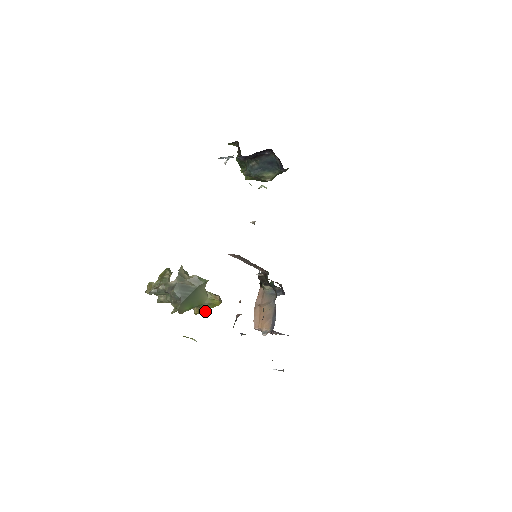
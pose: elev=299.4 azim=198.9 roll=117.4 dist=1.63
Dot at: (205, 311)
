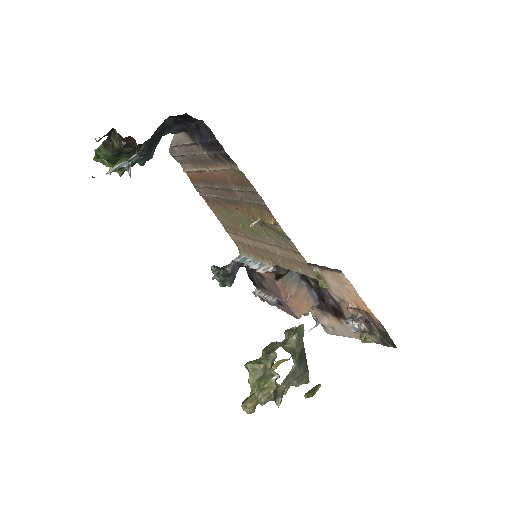
Dot at: occluded
